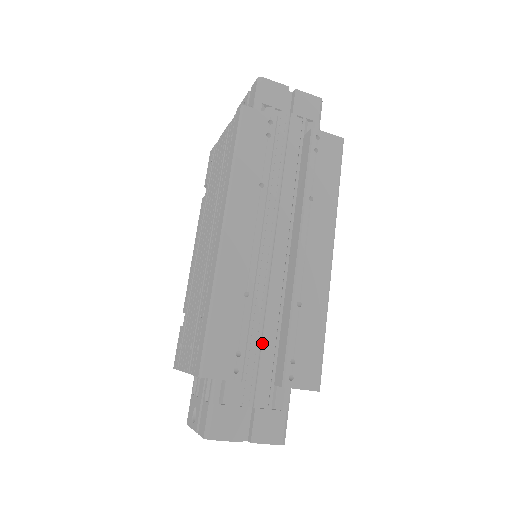
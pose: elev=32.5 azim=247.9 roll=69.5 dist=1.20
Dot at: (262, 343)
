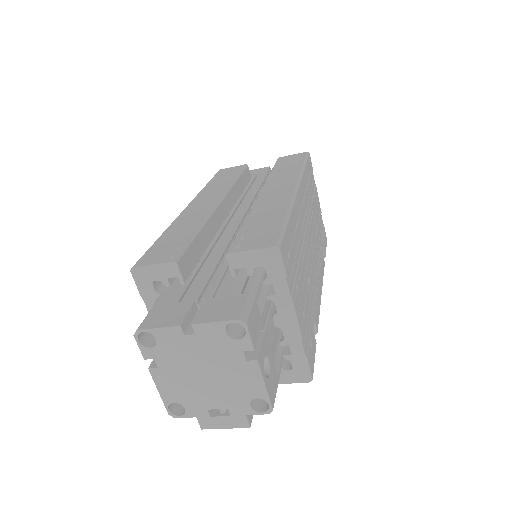
Dot at: (224, 260)
